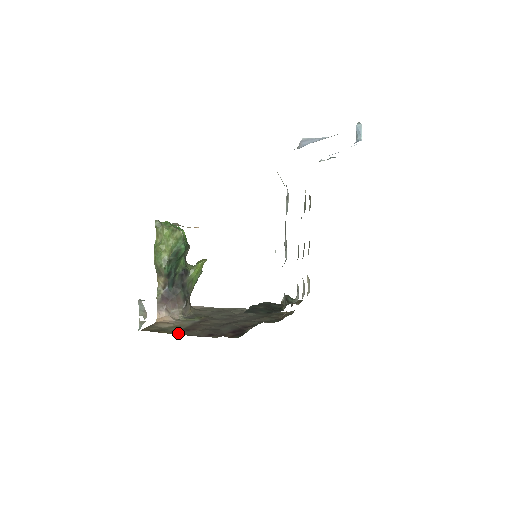
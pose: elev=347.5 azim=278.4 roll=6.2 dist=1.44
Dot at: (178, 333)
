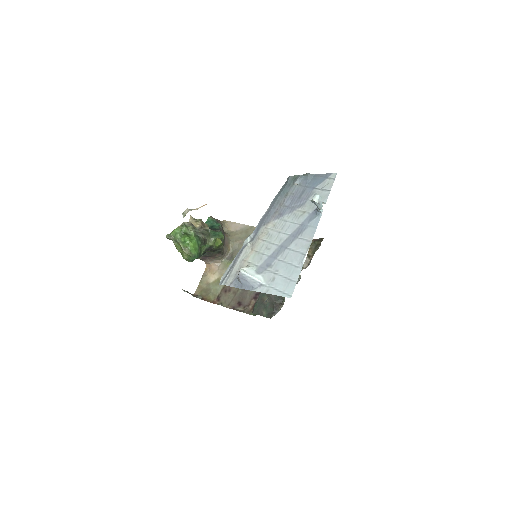
Dot at: (218, 299)
